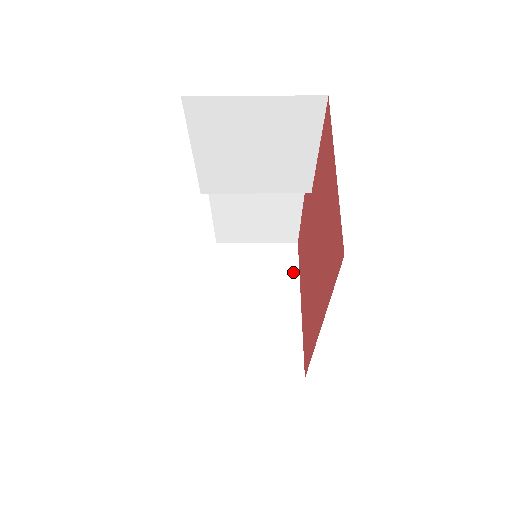
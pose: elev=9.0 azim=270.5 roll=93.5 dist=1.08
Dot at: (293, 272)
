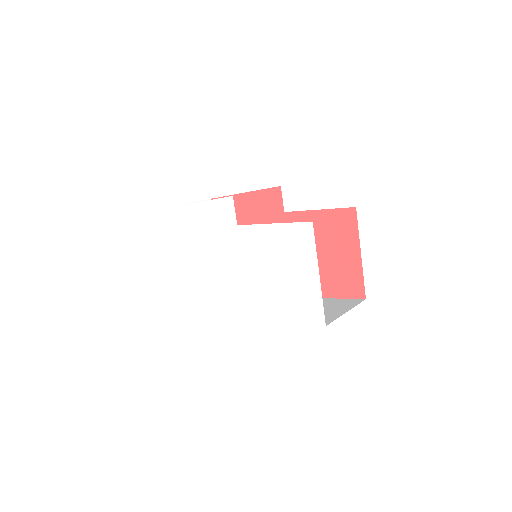
Dot at: occluded
